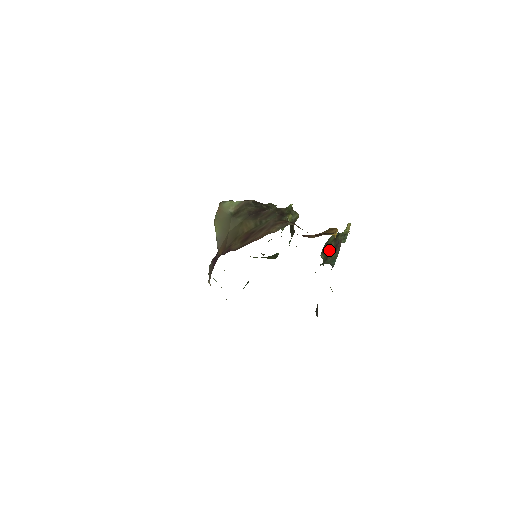
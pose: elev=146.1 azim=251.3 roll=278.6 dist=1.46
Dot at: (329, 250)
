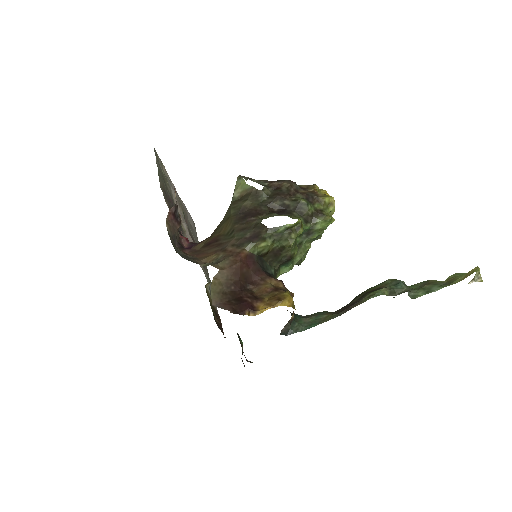
Dot at: occluded
